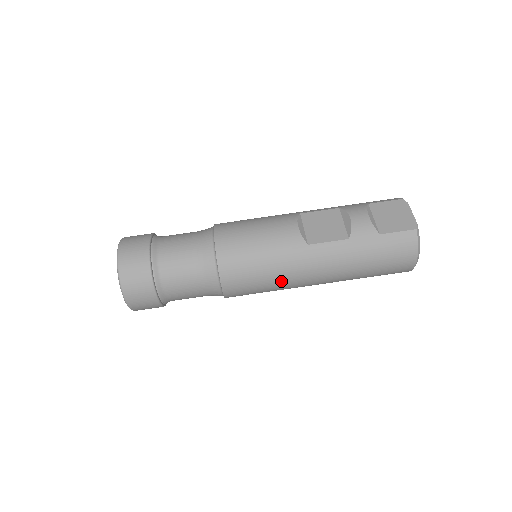
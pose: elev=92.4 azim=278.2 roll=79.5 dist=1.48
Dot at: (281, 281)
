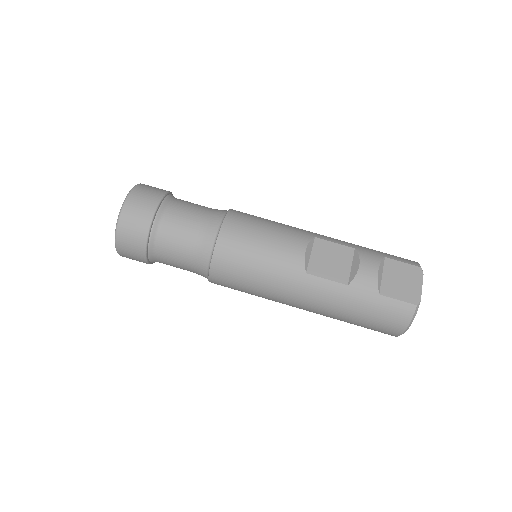
Dot at: (267, 293)
